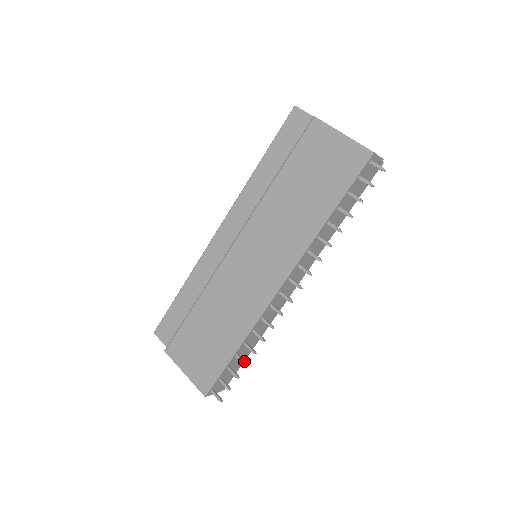
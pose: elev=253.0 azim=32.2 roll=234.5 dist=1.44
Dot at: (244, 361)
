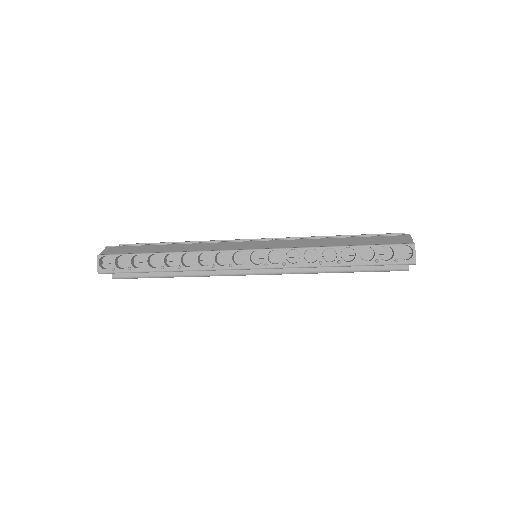
Dot at: occluded
